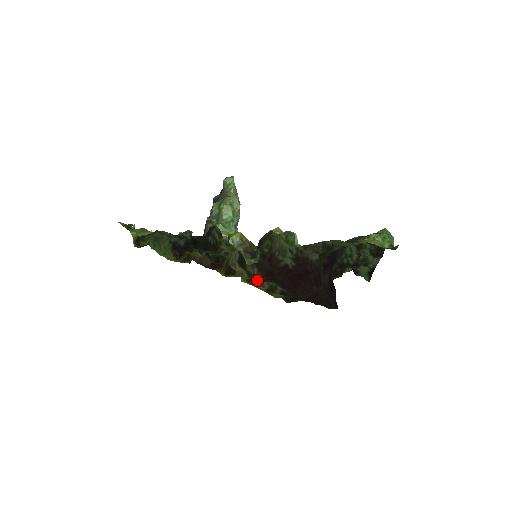
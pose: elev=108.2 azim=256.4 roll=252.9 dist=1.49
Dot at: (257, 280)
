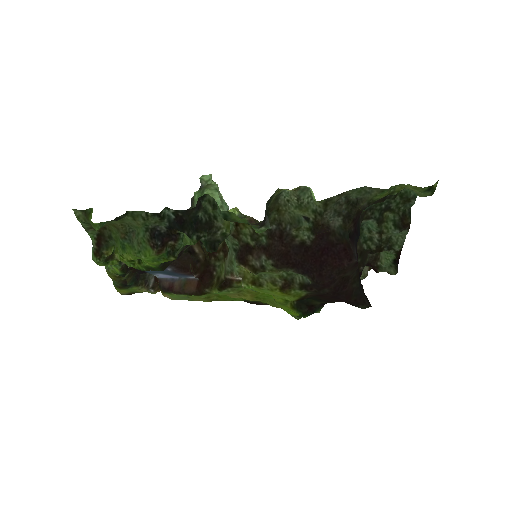
Dot at: (266, 278)
